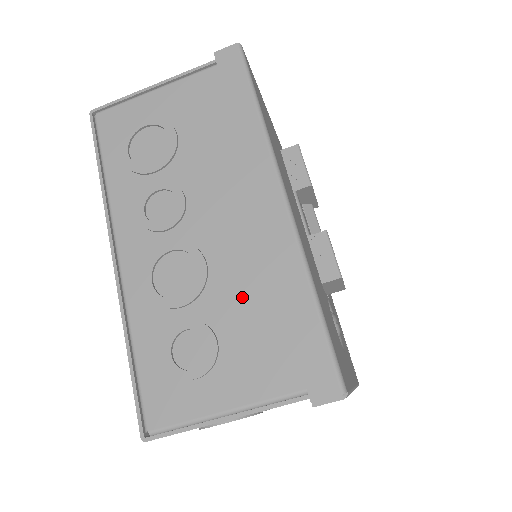
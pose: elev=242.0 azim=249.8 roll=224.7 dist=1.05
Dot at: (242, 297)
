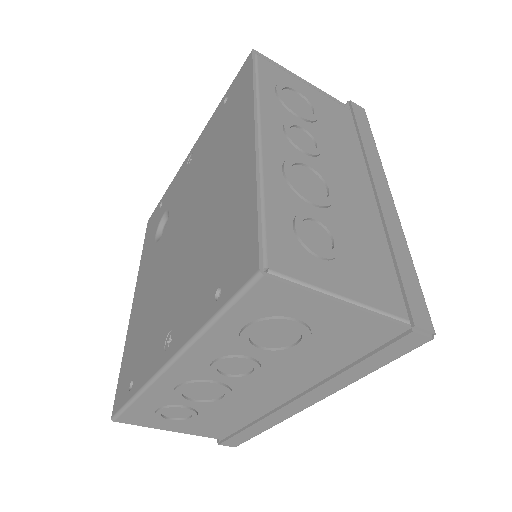
Dot at: (359, 231)
